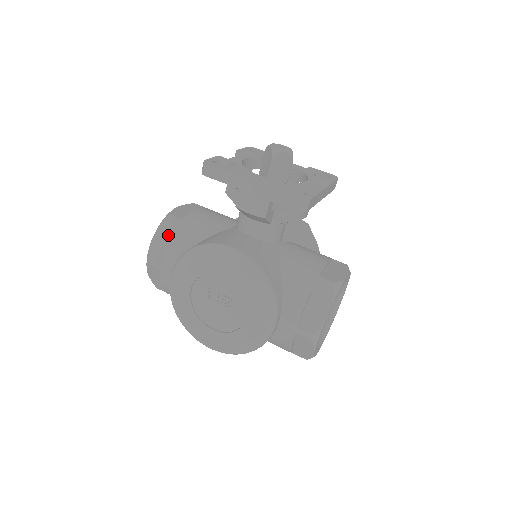
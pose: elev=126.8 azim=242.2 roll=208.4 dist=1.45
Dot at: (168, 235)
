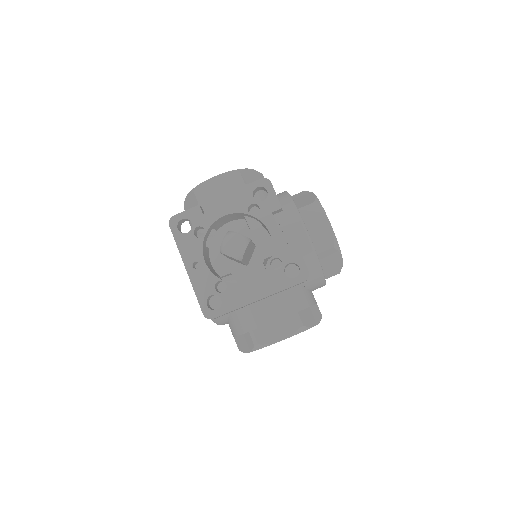
Dot at: (193, 204)
